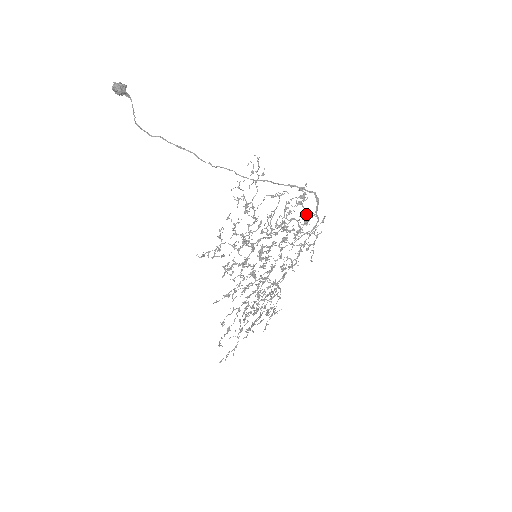
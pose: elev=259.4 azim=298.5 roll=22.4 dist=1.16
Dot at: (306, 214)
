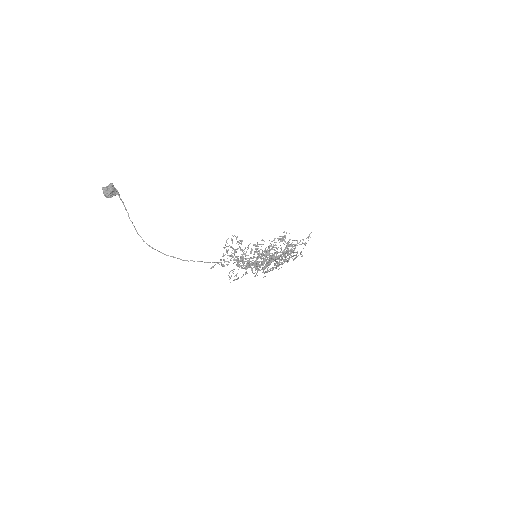
Dot at: occluded
